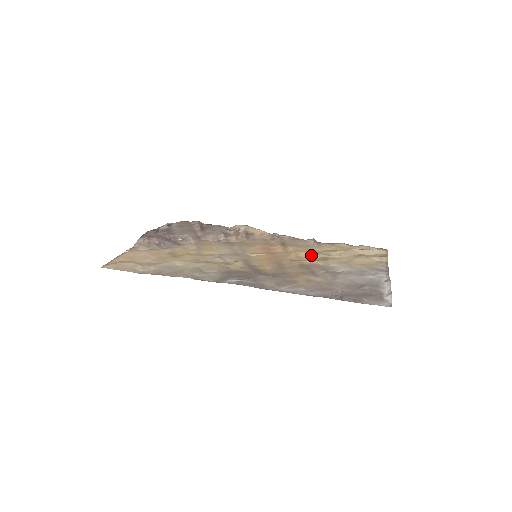
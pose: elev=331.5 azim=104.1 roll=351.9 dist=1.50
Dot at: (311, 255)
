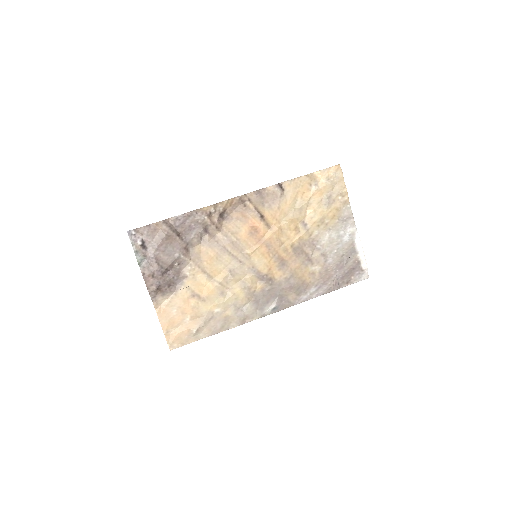
Dot at: (292, 225)
